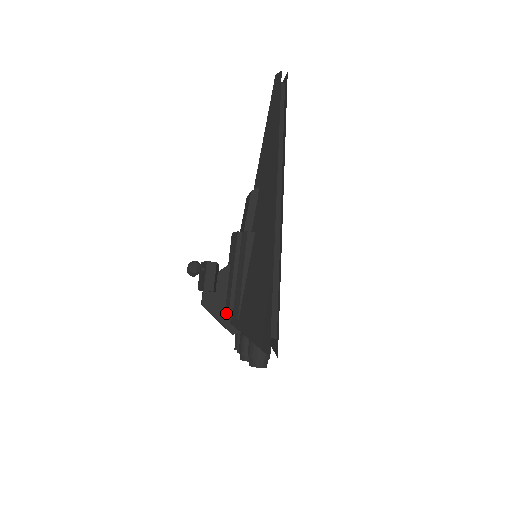
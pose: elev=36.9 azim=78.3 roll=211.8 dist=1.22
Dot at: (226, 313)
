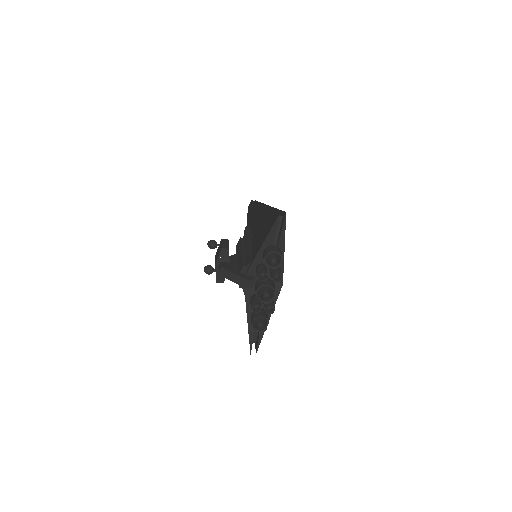
Dot at: (241, 268)
